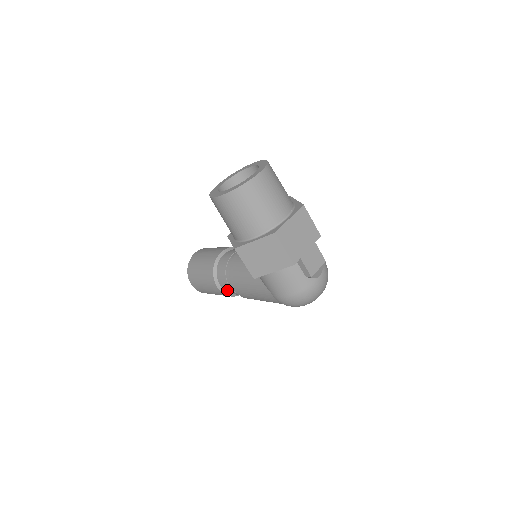
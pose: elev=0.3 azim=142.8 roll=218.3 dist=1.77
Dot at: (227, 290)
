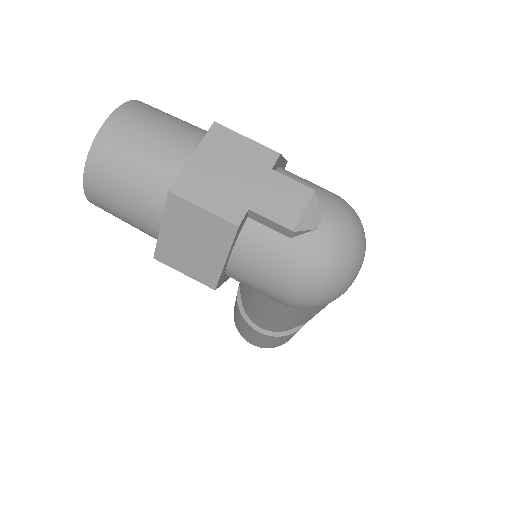
Dot at: (269, 329)
